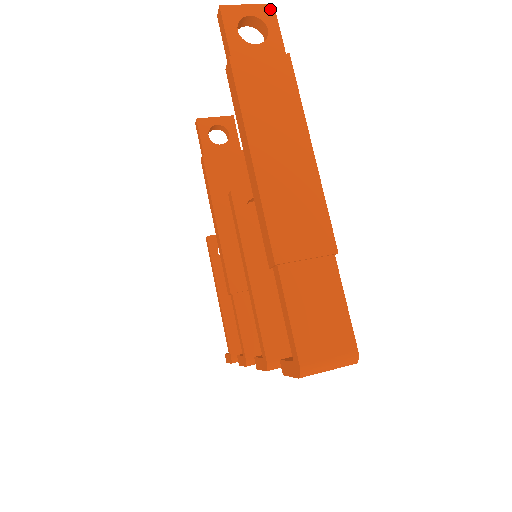
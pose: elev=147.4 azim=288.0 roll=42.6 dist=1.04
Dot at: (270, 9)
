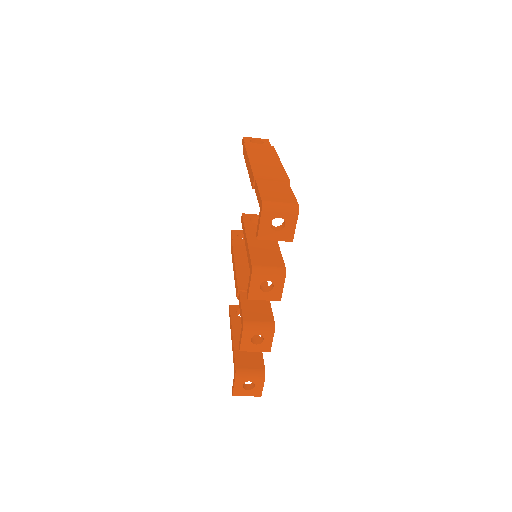
Dot at: (266, 140)
